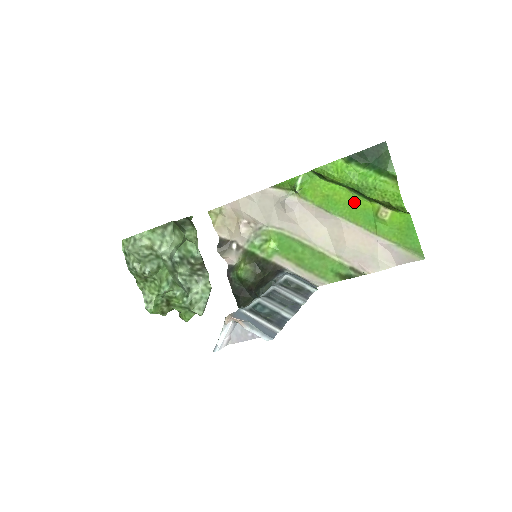
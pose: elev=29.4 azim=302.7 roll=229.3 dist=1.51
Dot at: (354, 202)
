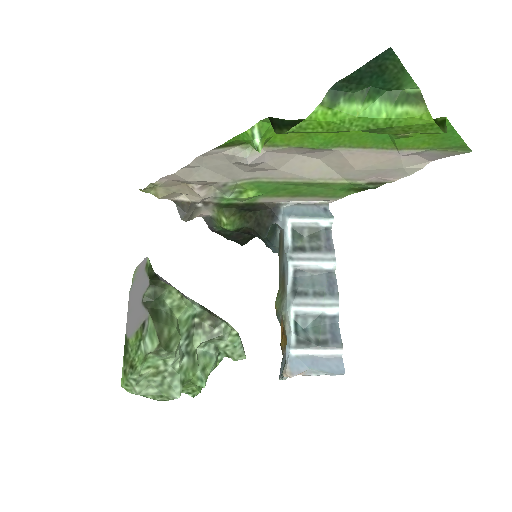
Dot at: occluded
